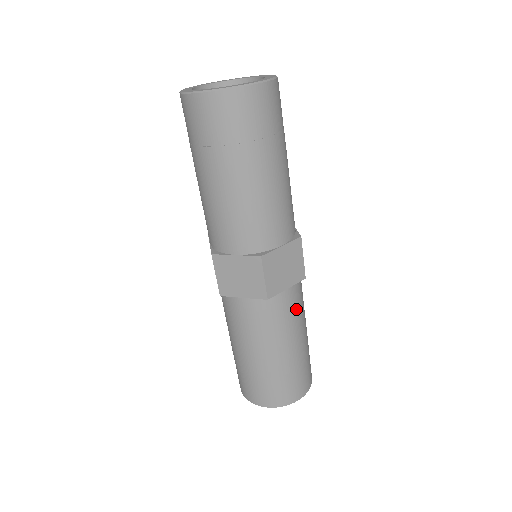
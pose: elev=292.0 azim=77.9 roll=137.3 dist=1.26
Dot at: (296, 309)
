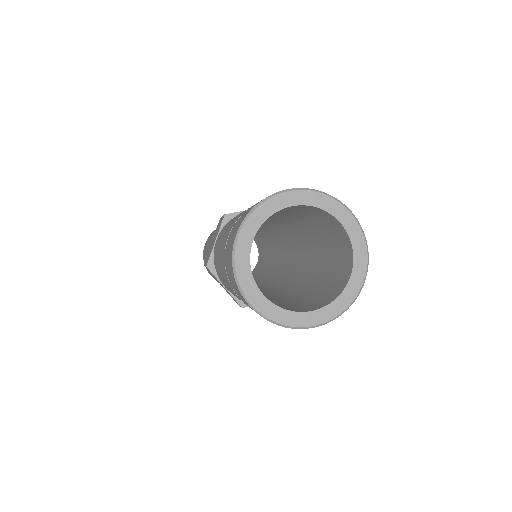
Dot at: occluded
